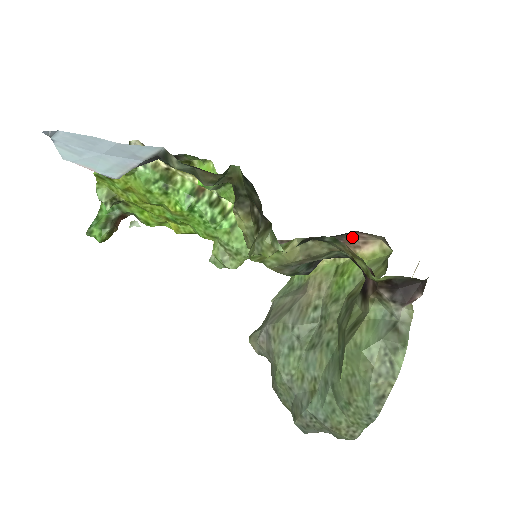
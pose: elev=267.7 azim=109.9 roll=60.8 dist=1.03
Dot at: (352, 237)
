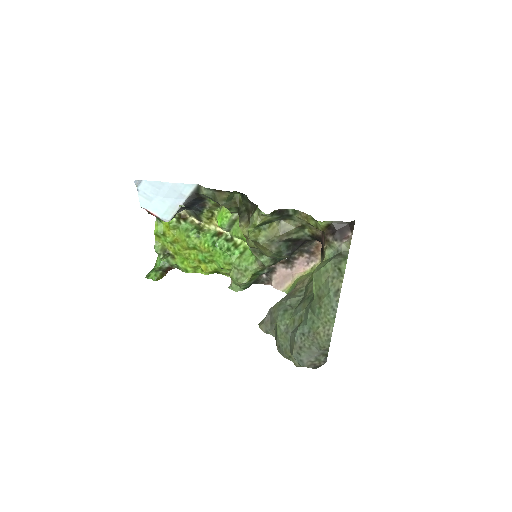
Dot at: (318, 244)
